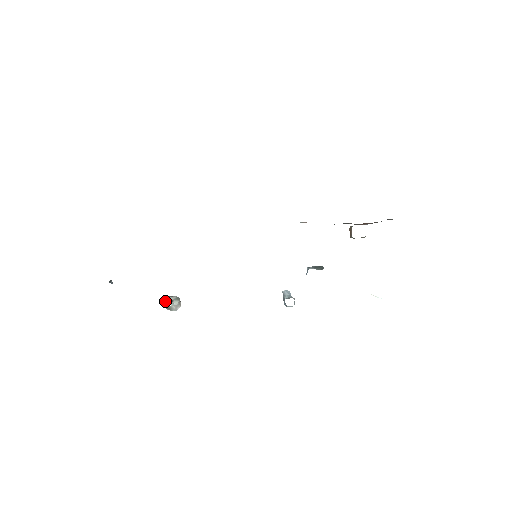
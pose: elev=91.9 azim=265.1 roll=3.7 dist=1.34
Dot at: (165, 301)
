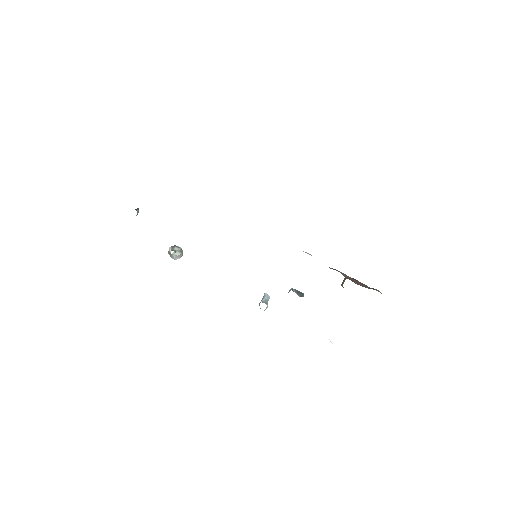
Dot at: (170, 248)
